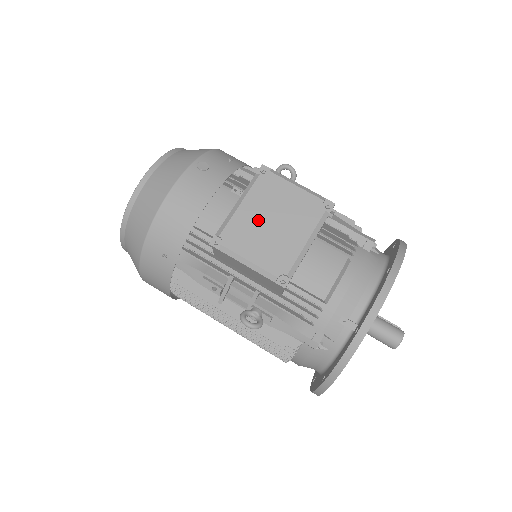
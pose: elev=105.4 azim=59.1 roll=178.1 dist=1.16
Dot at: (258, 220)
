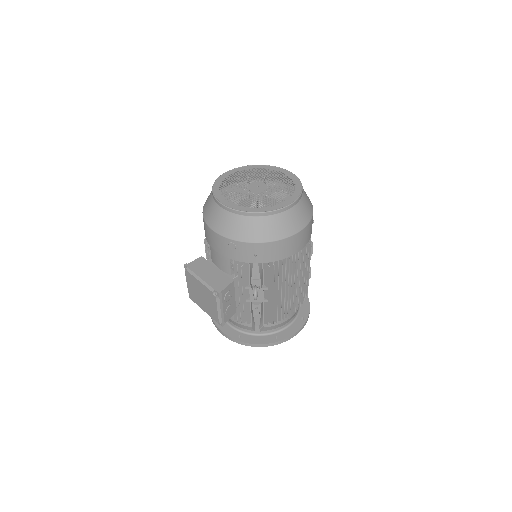
Dot at: (199, 289)
